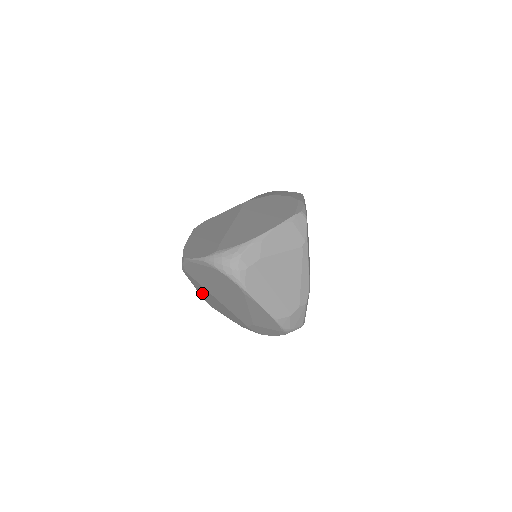
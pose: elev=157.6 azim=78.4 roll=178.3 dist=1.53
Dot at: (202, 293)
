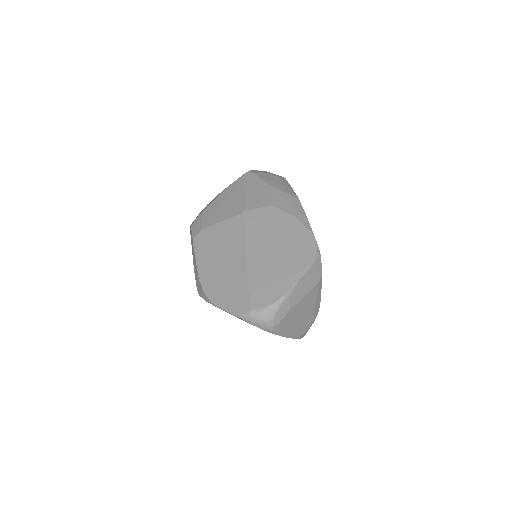
Dot at: occluded
